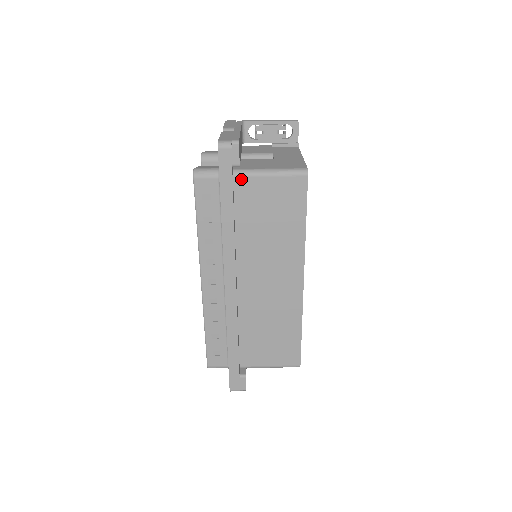
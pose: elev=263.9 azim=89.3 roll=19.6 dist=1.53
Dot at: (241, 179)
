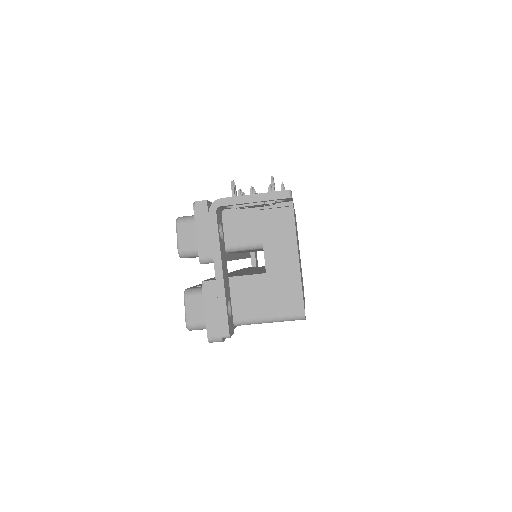
Dot at: (237, 325)
